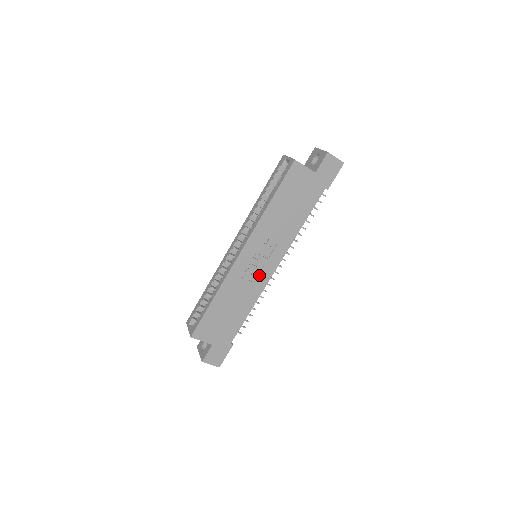
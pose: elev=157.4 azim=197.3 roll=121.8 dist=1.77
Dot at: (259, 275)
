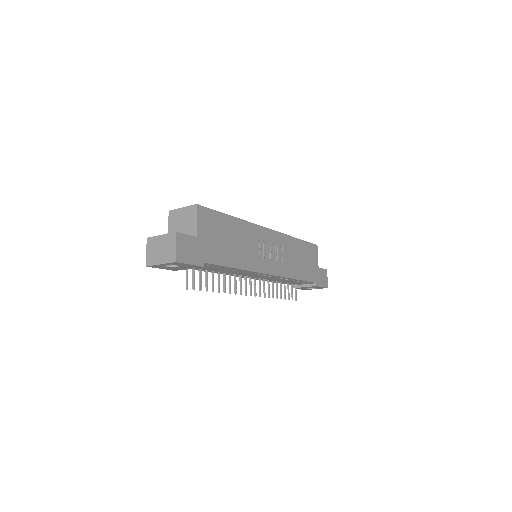
Dot at: (262, 259)
